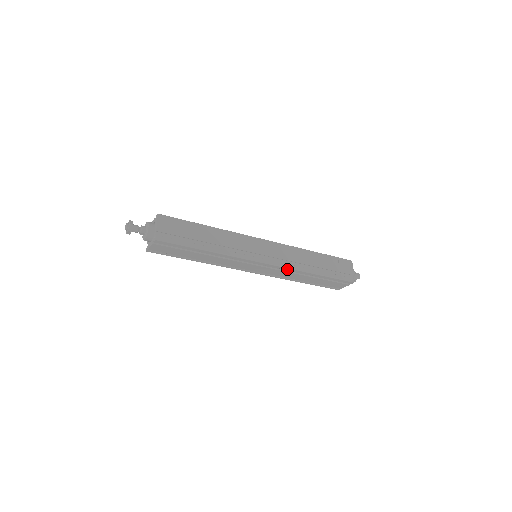
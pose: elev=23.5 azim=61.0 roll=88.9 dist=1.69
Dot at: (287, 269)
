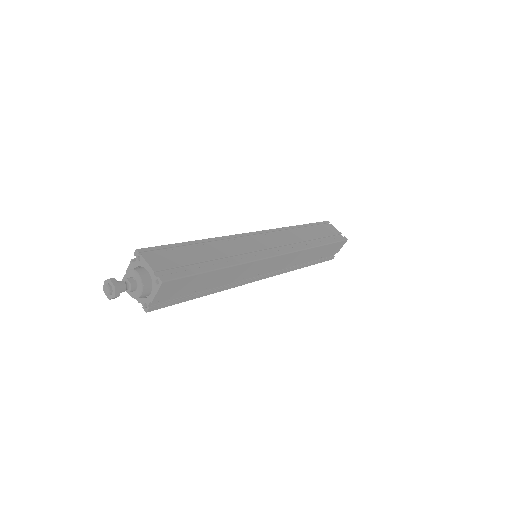
Dot at: occluded
